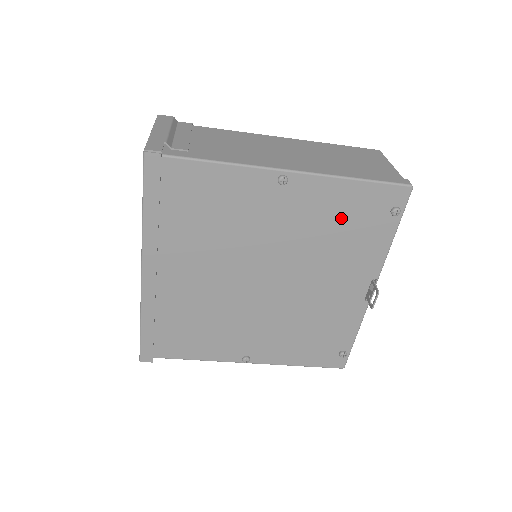
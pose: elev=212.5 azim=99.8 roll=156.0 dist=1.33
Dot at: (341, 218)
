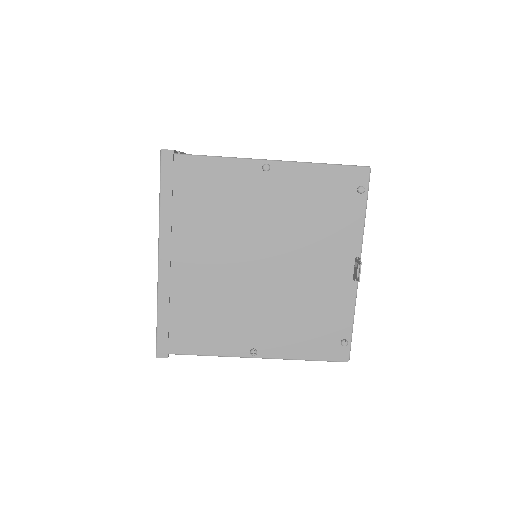
Dot at: (318, 199)
